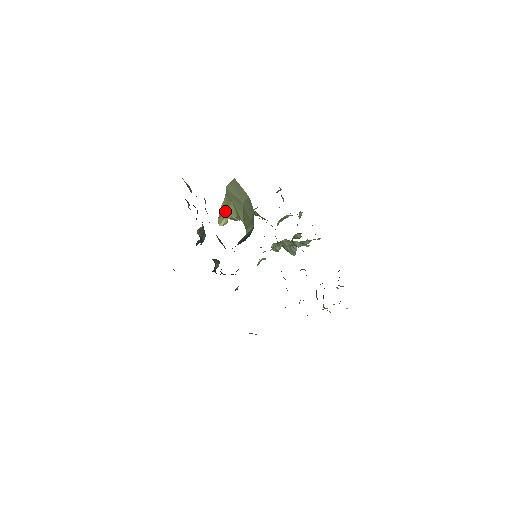
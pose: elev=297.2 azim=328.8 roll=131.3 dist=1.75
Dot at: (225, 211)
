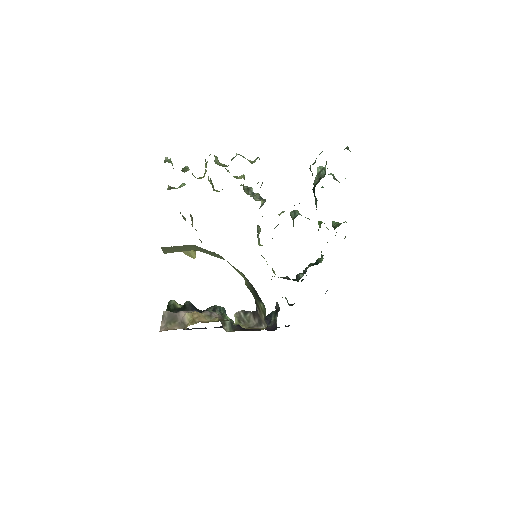
Dot at: occluded
